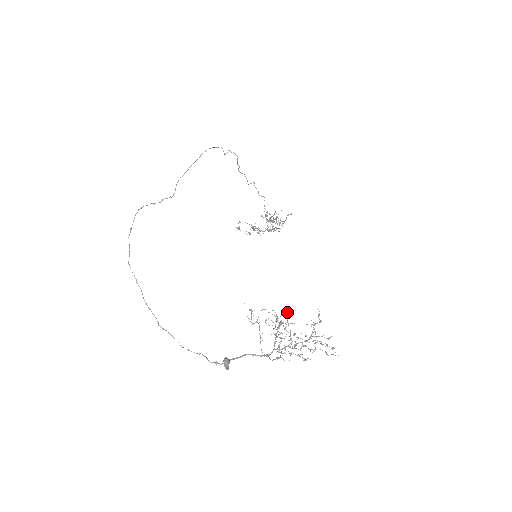
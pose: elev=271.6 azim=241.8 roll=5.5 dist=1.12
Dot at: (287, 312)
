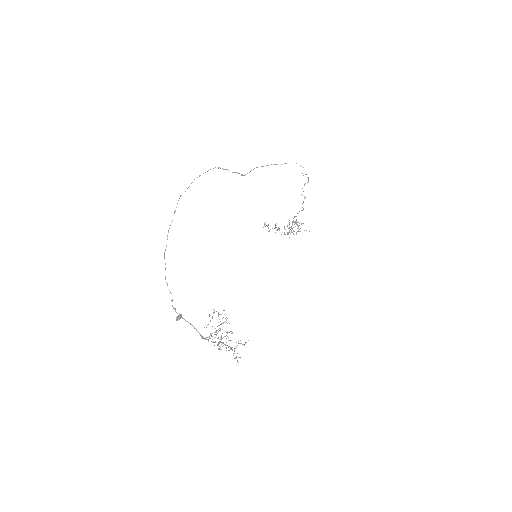
Dot at: (231, 331)
